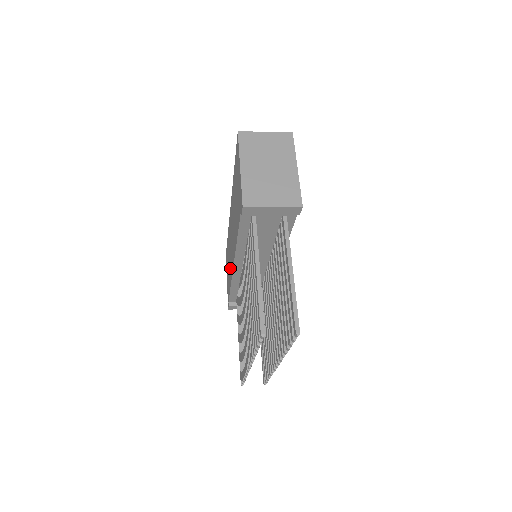
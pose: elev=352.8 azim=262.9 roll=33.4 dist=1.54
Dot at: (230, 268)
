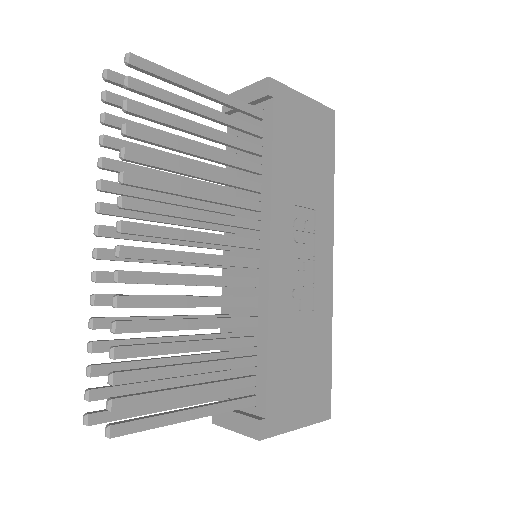
Dot at: occluded
